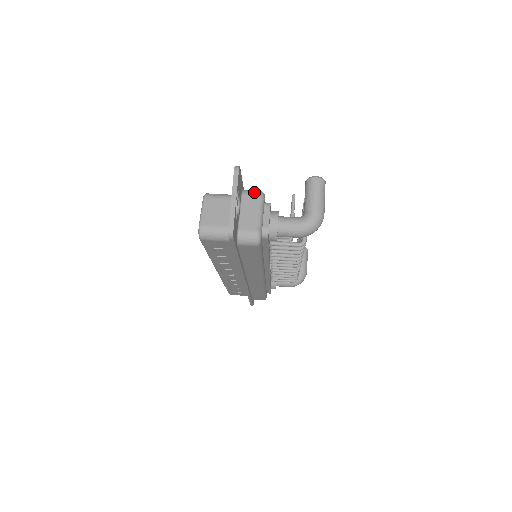
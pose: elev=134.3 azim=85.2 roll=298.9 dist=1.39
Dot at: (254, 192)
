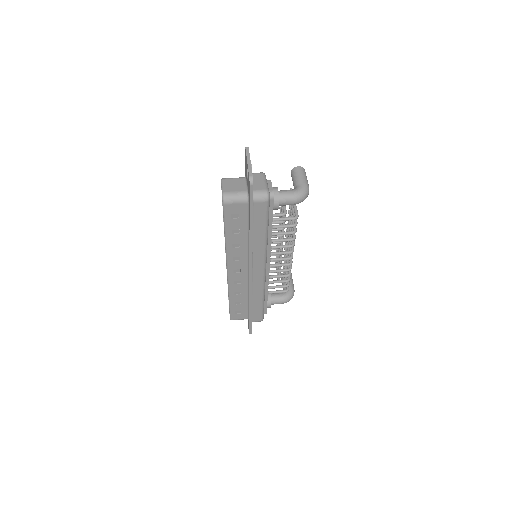
Dot at: occluded
